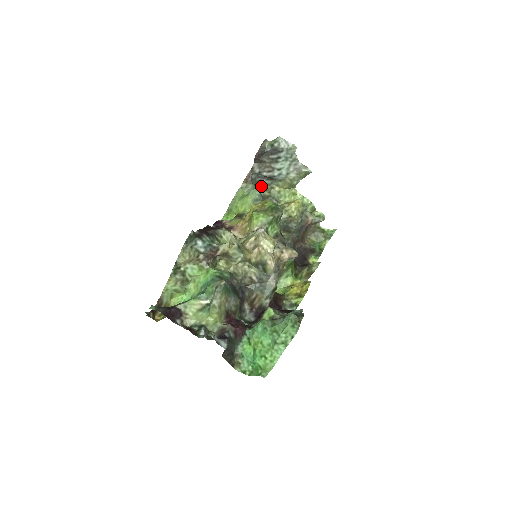
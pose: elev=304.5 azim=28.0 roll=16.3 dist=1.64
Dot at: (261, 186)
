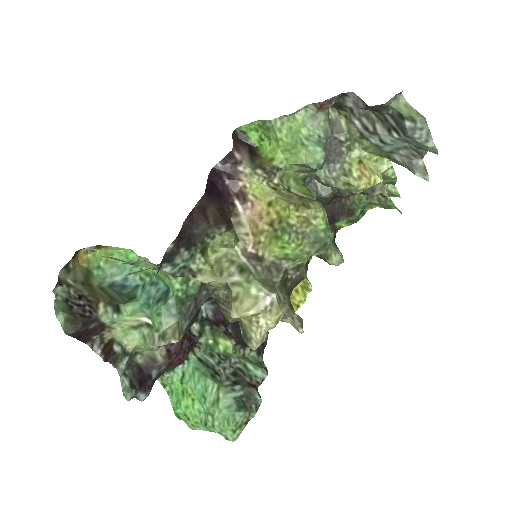
Dot at: (342, 109)
